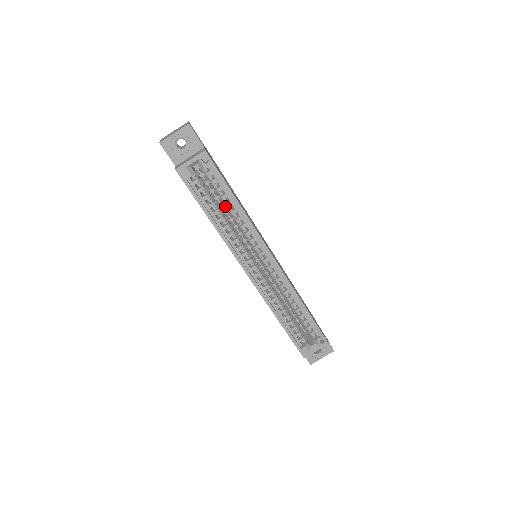
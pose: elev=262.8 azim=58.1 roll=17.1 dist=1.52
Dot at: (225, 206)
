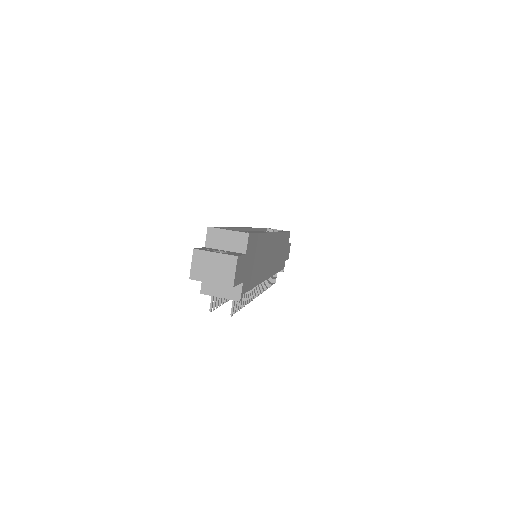
Dot at: occluded
